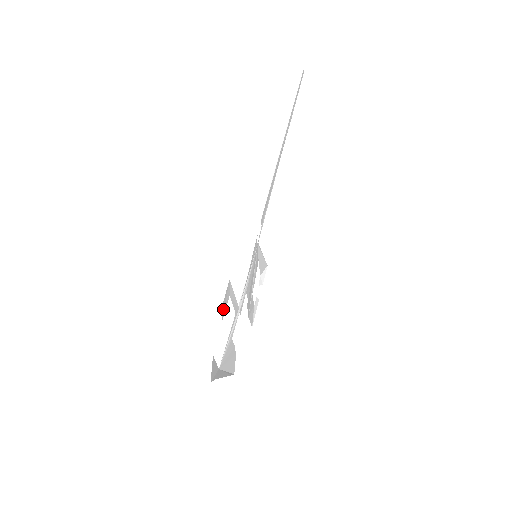
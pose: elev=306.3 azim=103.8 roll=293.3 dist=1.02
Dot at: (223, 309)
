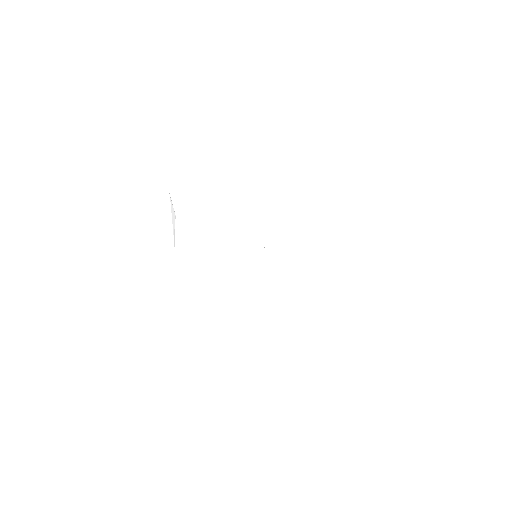
Dot at: (208, 195)
